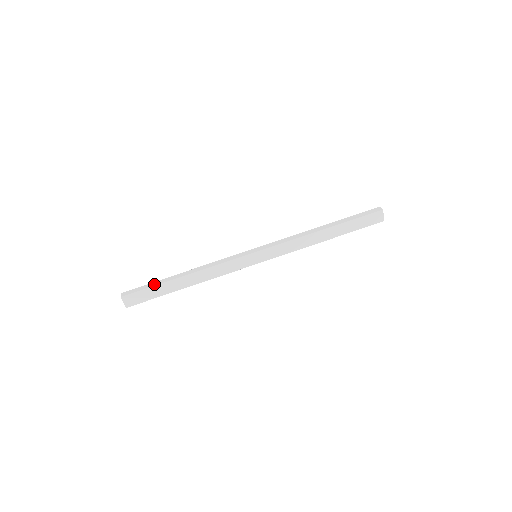
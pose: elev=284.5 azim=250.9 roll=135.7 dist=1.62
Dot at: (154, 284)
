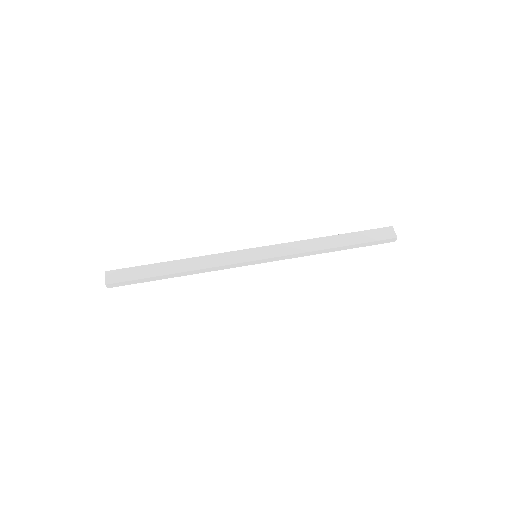
Dot at: (143, 266)
